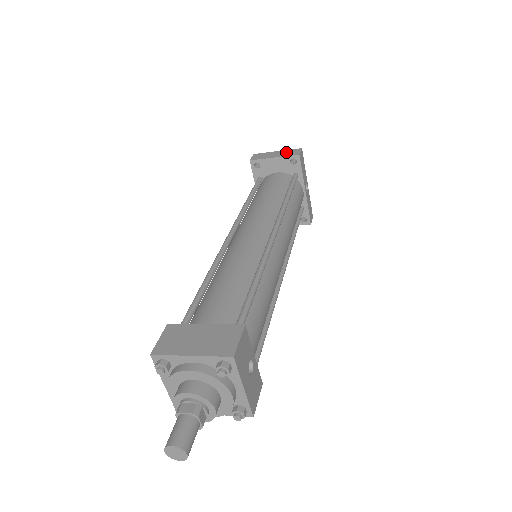
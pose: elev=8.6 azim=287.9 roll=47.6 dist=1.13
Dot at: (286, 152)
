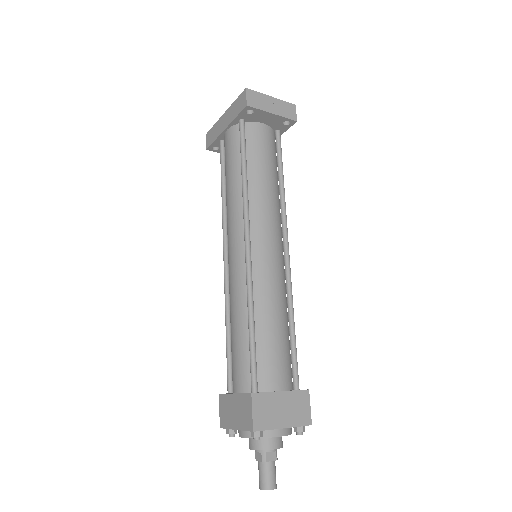
Dot at: (283, 107)
